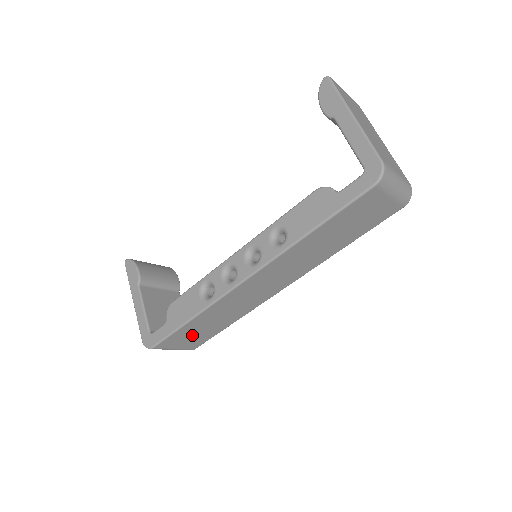
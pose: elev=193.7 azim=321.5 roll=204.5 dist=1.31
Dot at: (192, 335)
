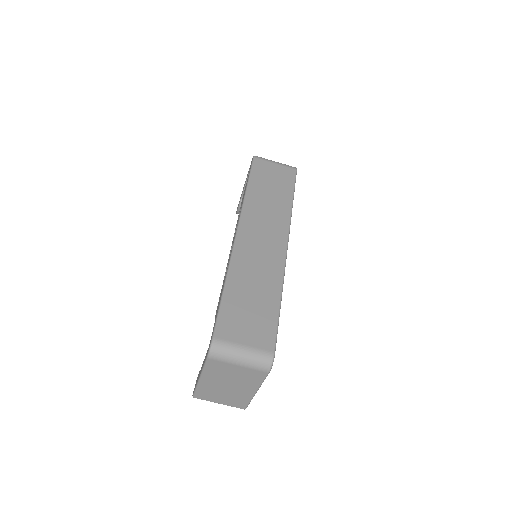
Dot at: (246, 317)
